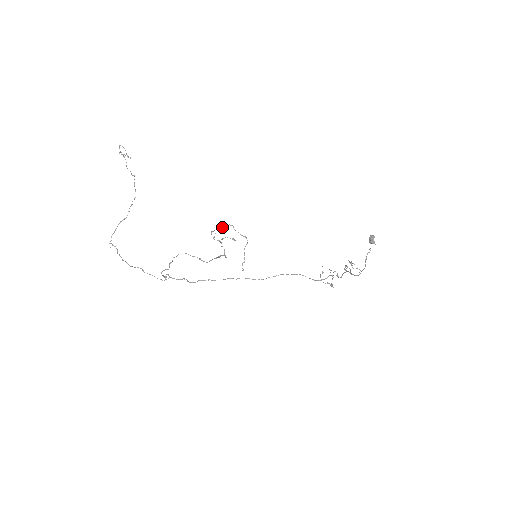
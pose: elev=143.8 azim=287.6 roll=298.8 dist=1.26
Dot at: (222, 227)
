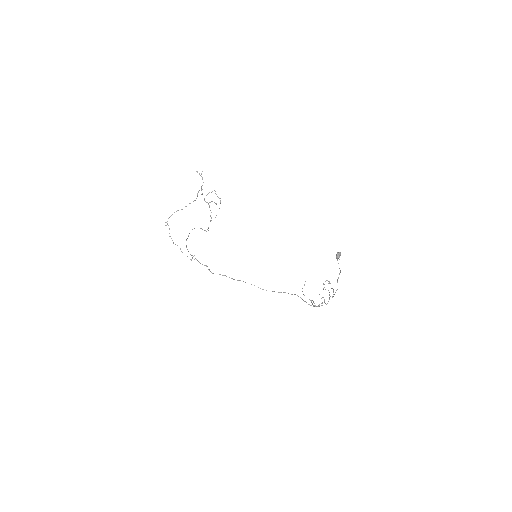
Dot at: occluded
